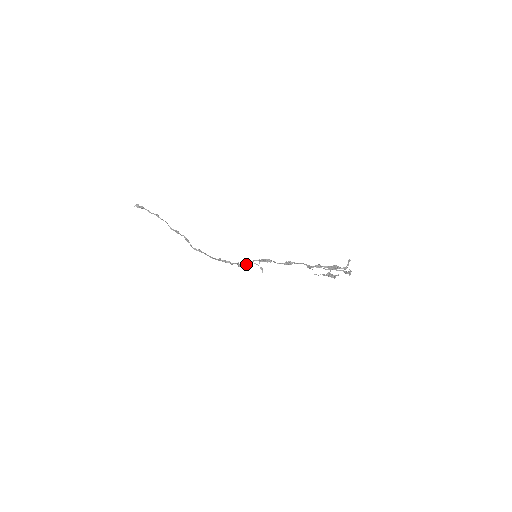
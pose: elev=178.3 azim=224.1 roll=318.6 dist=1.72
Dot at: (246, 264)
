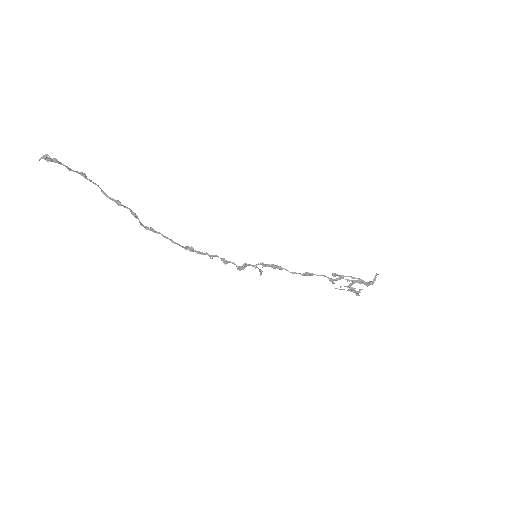
Dot at: (242, 266)
